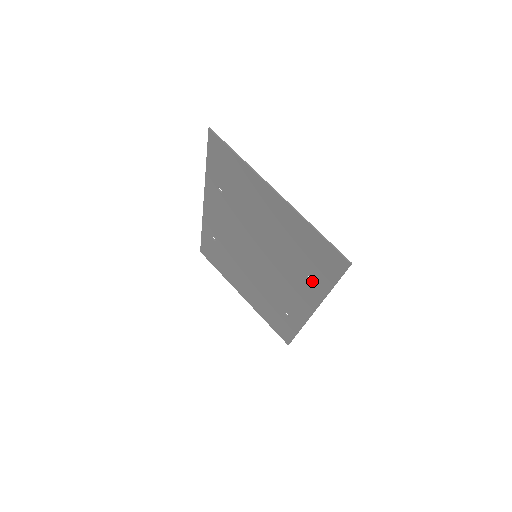
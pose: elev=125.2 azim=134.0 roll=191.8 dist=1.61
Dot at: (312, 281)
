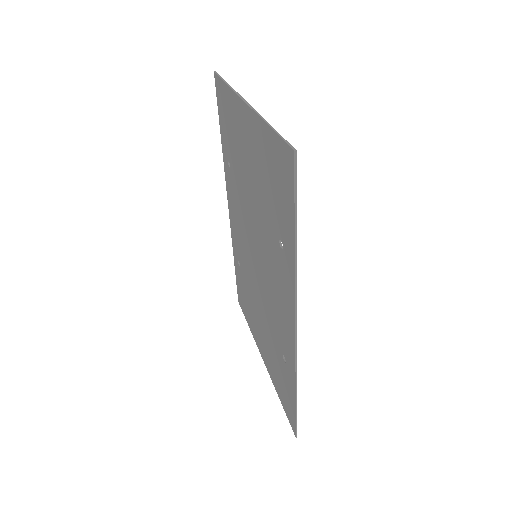
Dot at: (283, 246)
